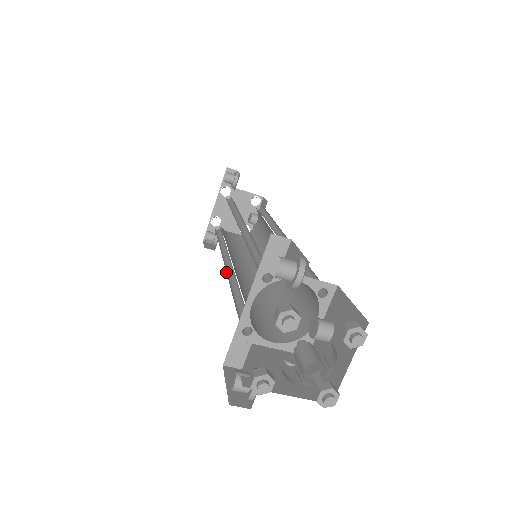
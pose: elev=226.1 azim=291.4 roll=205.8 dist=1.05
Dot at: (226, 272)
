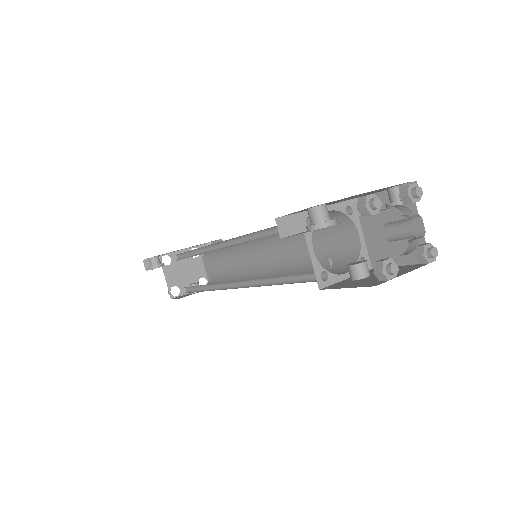
Dot at: (231, 239)
